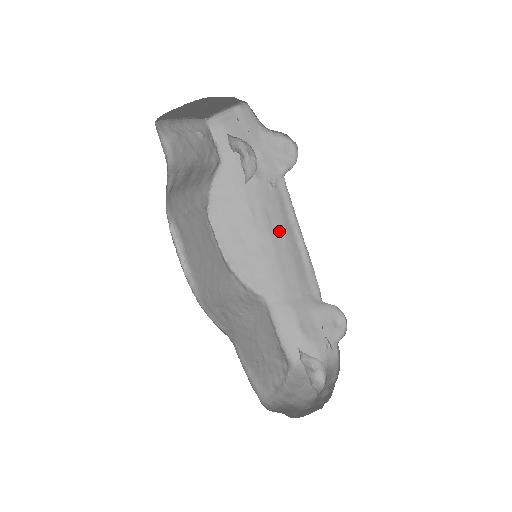
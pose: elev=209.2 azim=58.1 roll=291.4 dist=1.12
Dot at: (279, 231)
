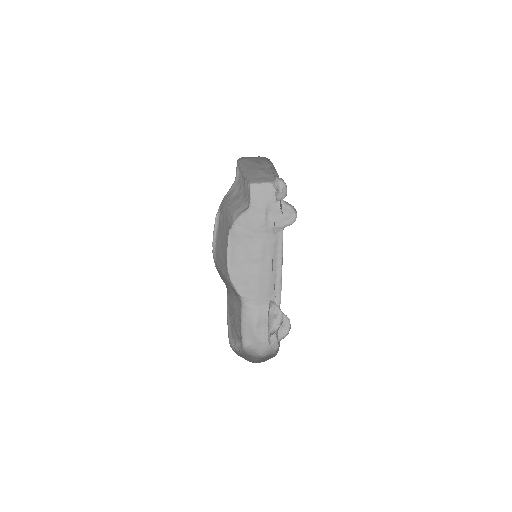
Dot at: (267, 259)
